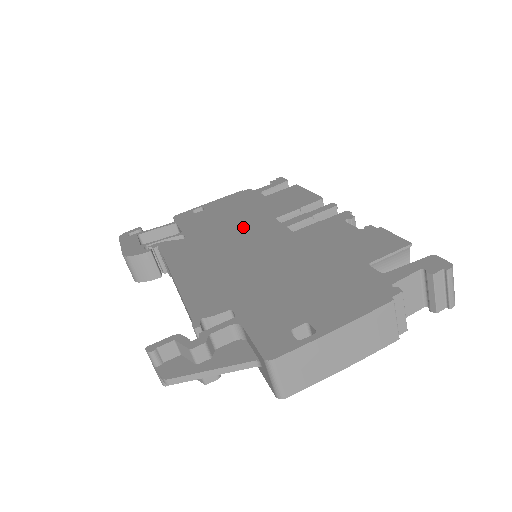
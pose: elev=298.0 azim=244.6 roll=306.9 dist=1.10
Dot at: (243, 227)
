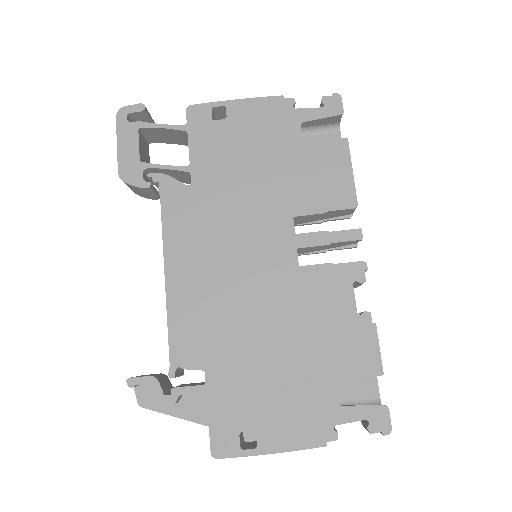
Dot at: (255, 211)
